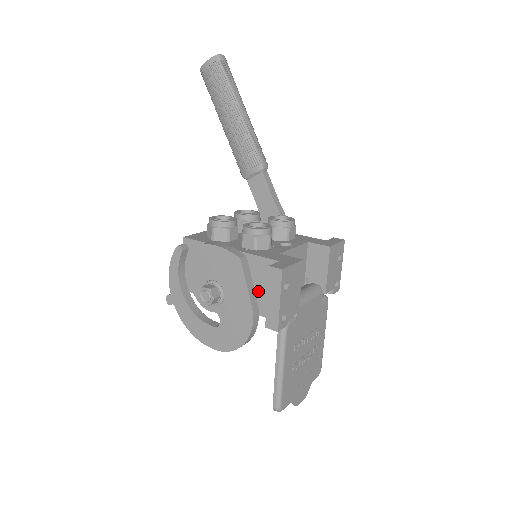
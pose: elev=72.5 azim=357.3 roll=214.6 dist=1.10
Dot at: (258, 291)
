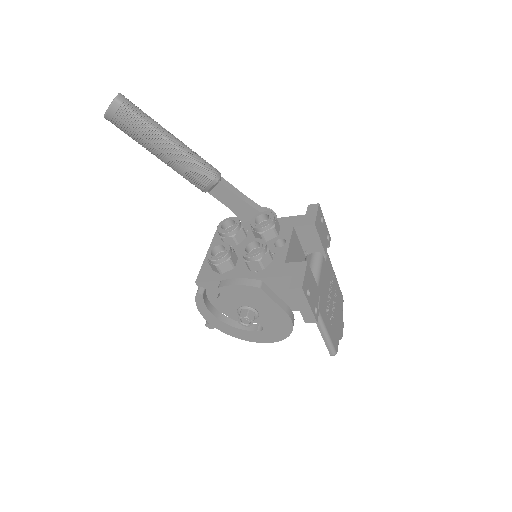
Dot at: (283, 298)
